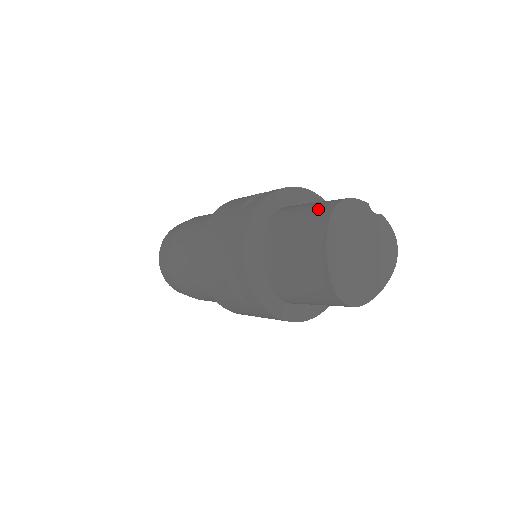
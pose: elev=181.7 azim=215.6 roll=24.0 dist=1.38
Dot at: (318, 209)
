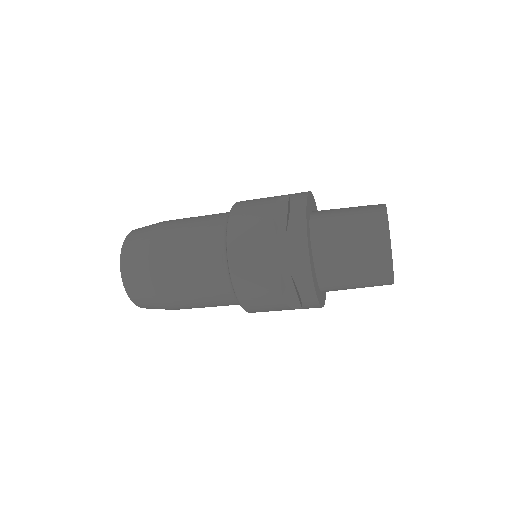
Dot at: (370, 226)
